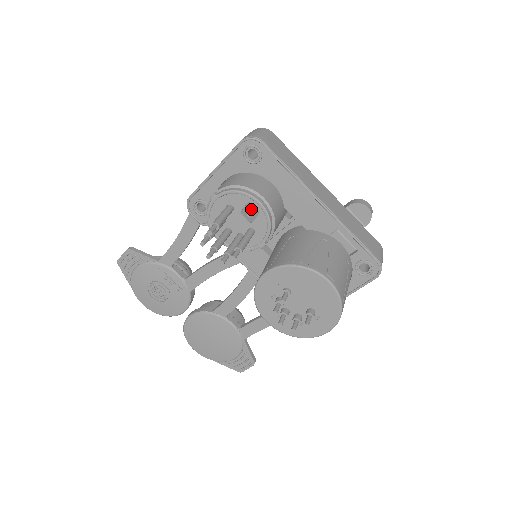
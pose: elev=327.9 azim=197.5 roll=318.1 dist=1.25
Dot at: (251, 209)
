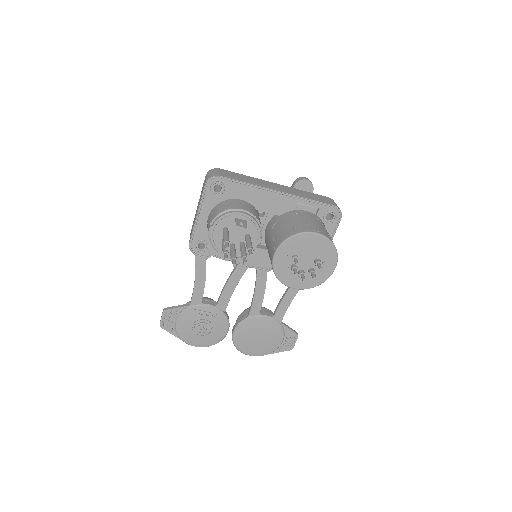
Dot at: (240, 221)
